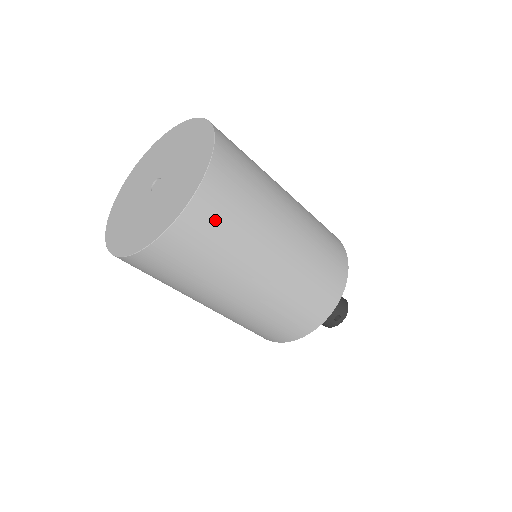
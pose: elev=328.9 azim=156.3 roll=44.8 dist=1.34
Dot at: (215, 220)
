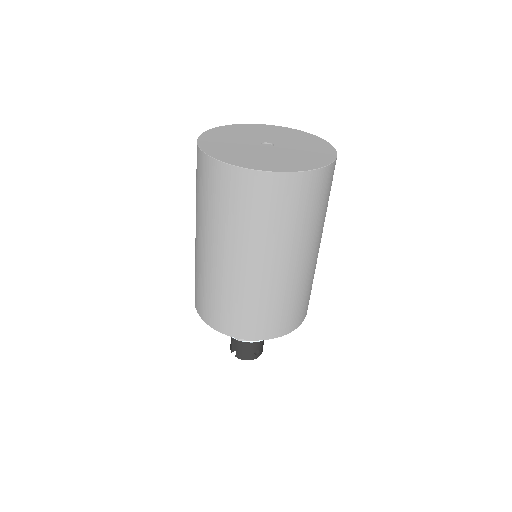
Dot at: (321, 192)
